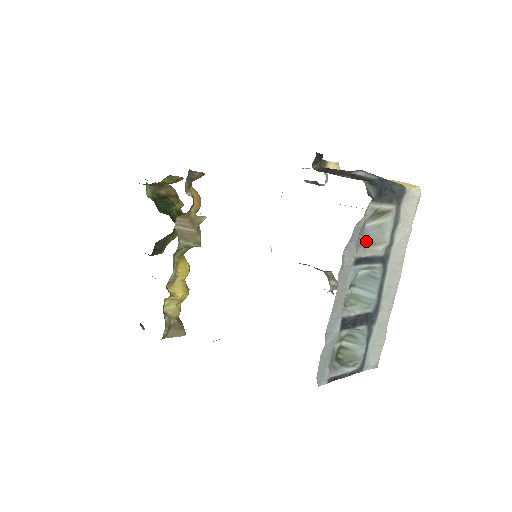
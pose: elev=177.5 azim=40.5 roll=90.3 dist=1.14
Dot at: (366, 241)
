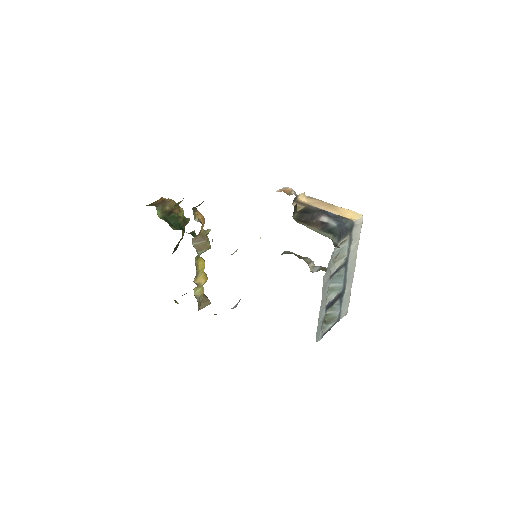
Dot at: (334, 260)
